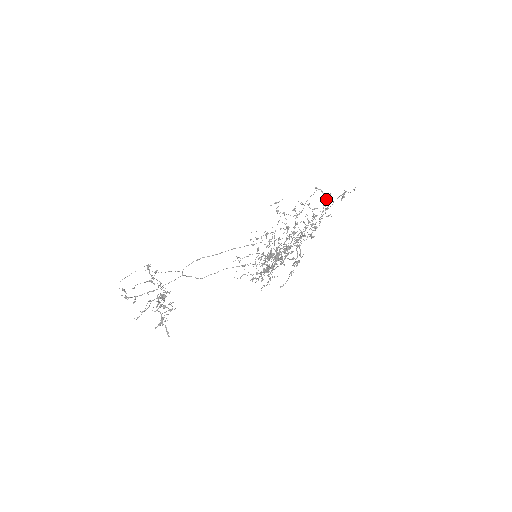
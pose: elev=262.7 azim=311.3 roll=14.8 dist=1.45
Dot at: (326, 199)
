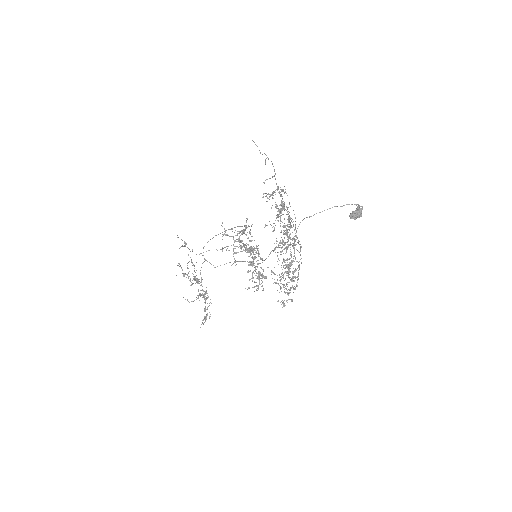
Dot at: (352, 212)
